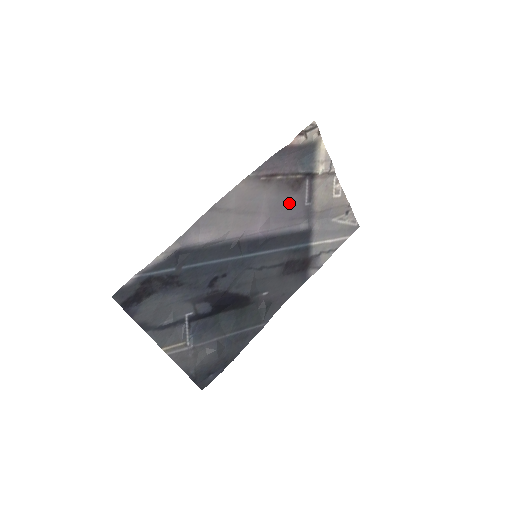
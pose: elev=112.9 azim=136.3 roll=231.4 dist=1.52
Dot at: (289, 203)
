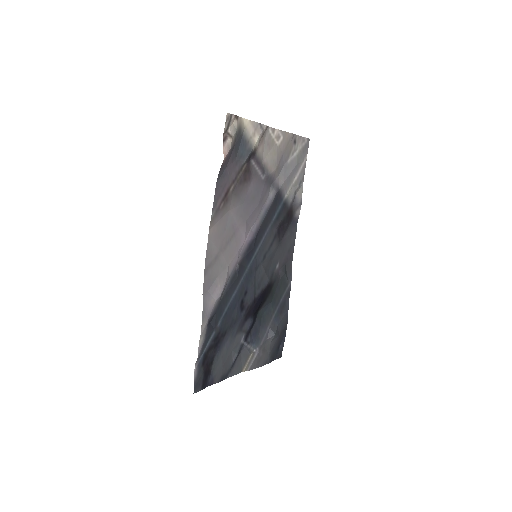
Dot at: (251, 194)
